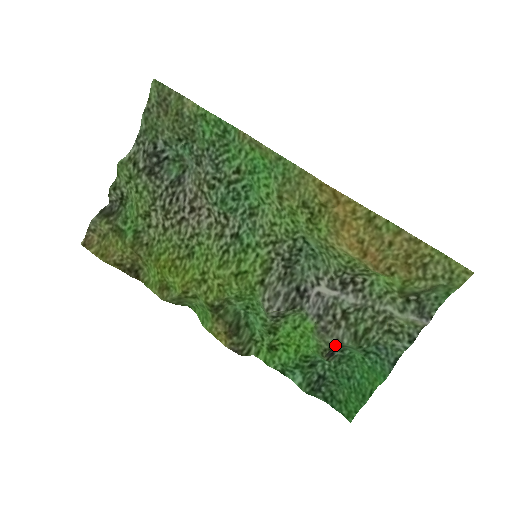
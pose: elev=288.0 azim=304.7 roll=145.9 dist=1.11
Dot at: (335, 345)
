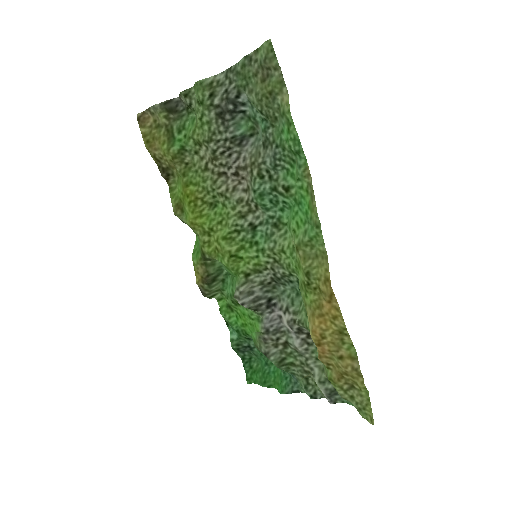
Dot at: (264, 354)
